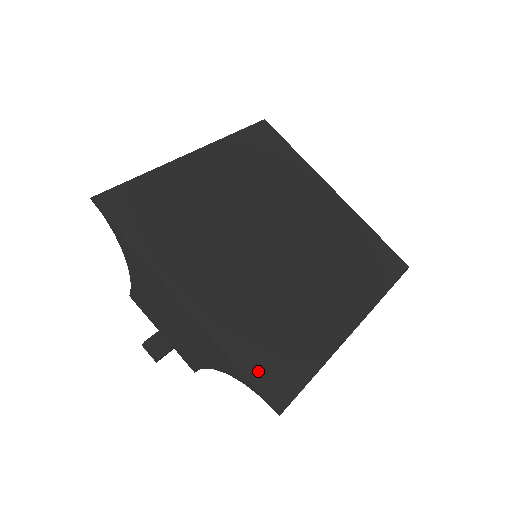
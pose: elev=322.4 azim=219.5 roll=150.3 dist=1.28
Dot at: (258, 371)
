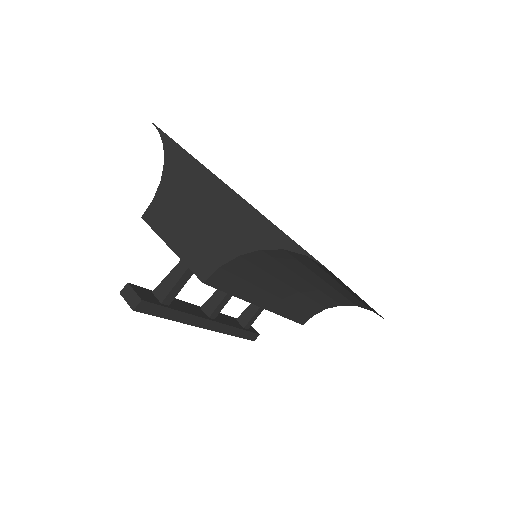
Dot at: occluded
